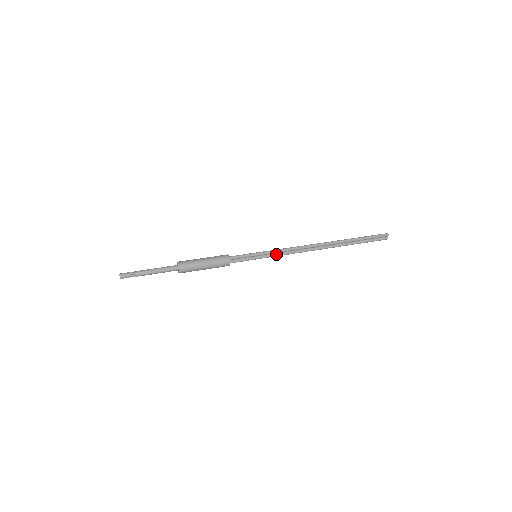
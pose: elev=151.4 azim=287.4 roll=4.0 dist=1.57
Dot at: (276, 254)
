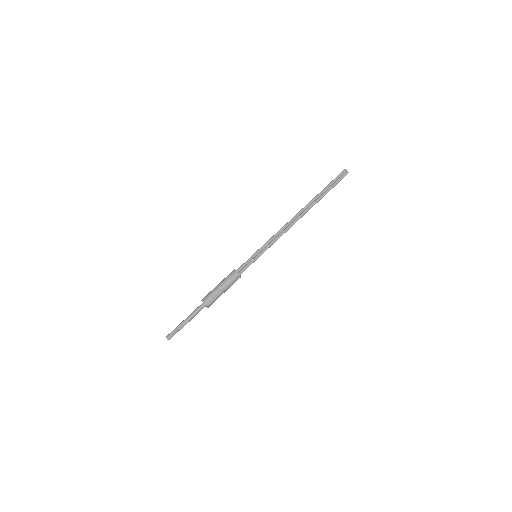
Dot at: (270, 244)
